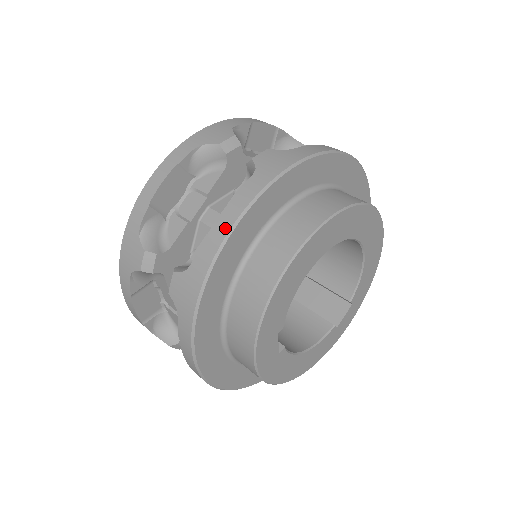
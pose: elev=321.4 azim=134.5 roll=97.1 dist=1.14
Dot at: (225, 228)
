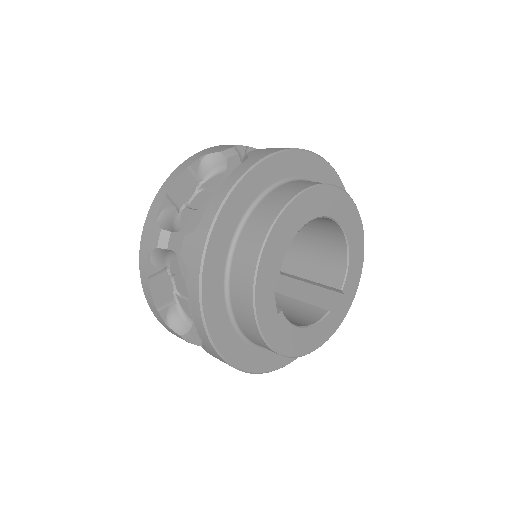
Dot at: (225, 191)
